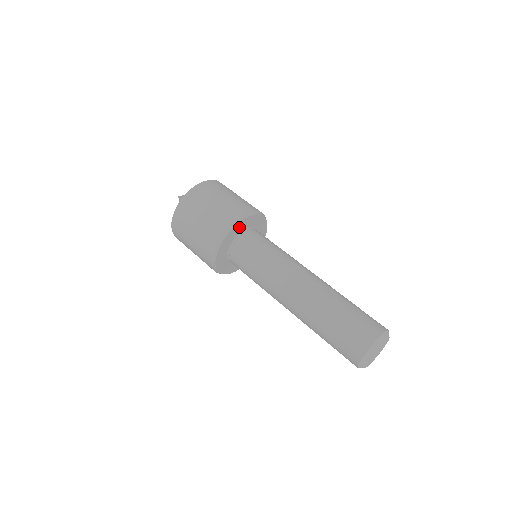
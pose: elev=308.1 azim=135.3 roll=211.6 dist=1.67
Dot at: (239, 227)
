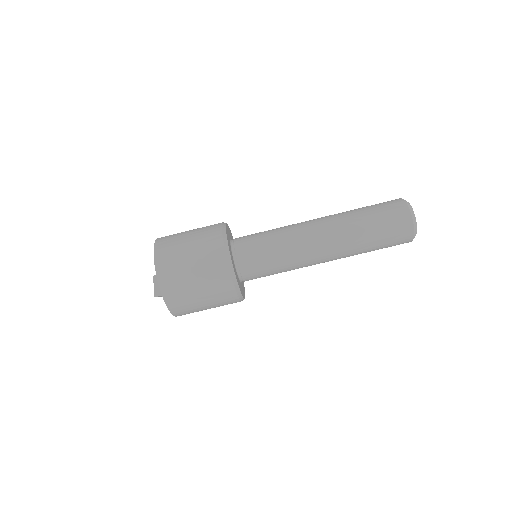
Dot at: (232, 261)
